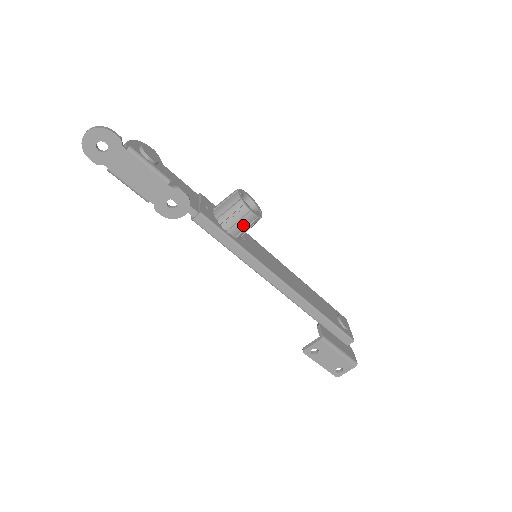
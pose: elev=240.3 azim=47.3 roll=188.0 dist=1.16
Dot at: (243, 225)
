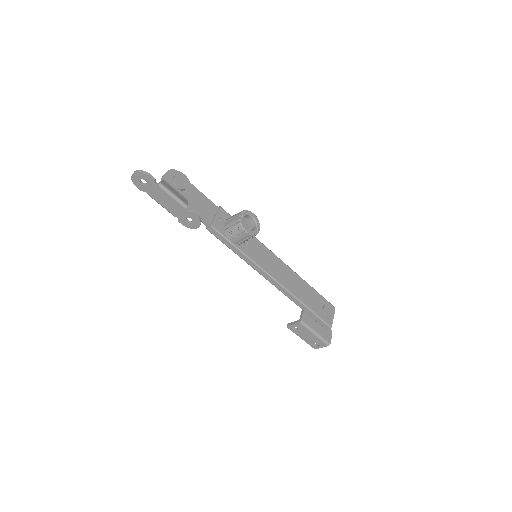
Dot at: (241, 238)
